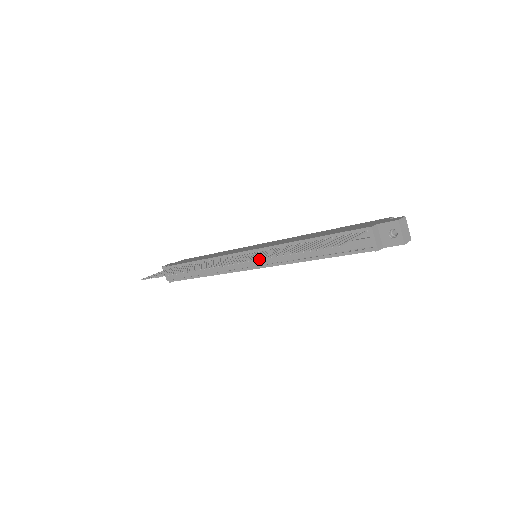
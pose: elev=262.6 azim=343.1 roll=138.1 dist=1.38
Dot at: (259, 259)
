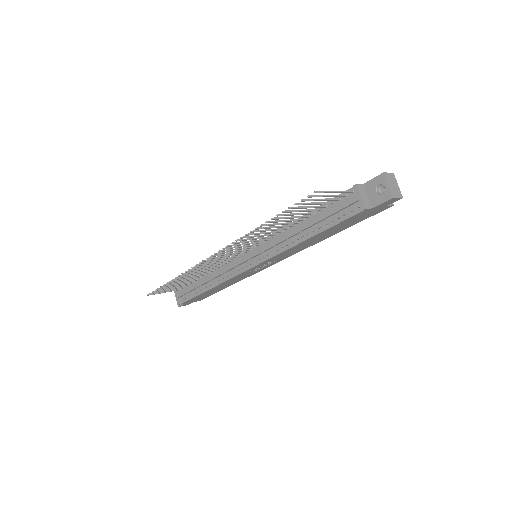
Dot at: (245, 234)
